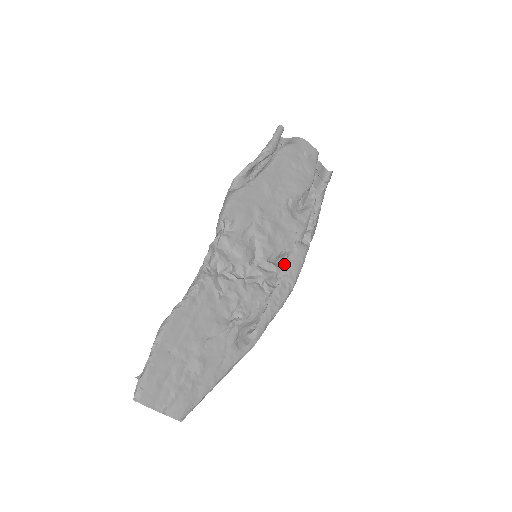
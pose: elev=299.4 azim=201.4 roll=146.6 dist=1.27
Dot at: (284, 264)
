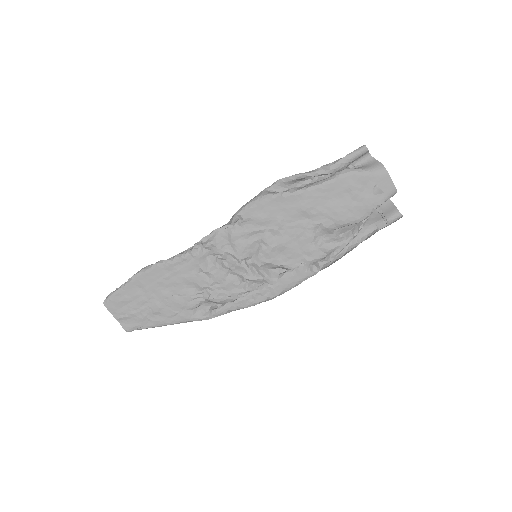
Dot at: (277, 276)
